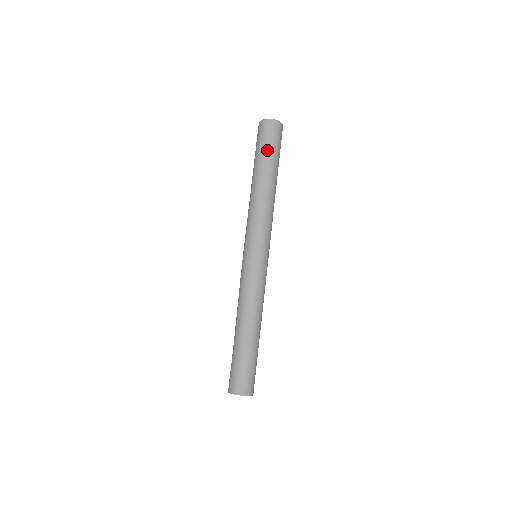
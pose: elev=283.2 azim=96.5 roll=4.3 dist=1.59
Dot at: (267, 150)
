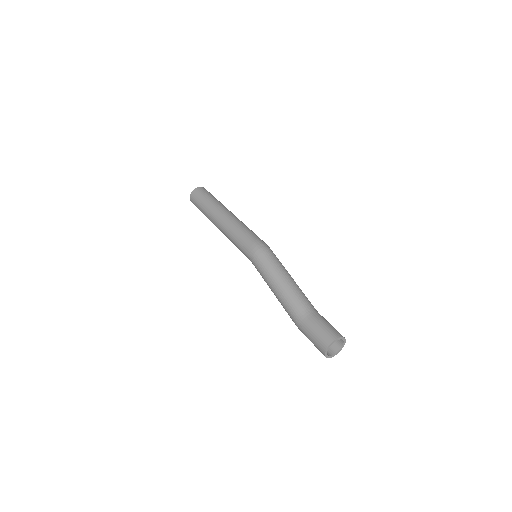
Dot at: (210, 198)
